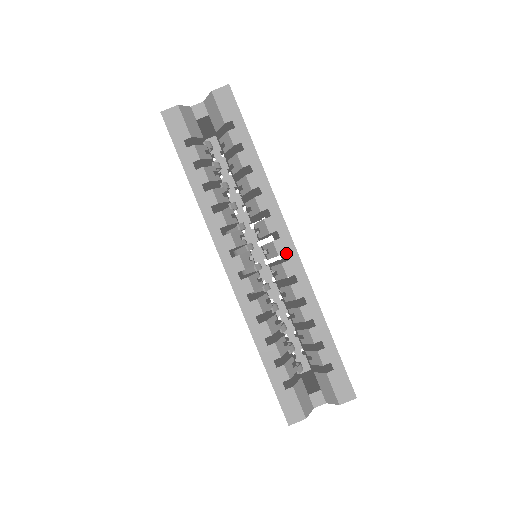
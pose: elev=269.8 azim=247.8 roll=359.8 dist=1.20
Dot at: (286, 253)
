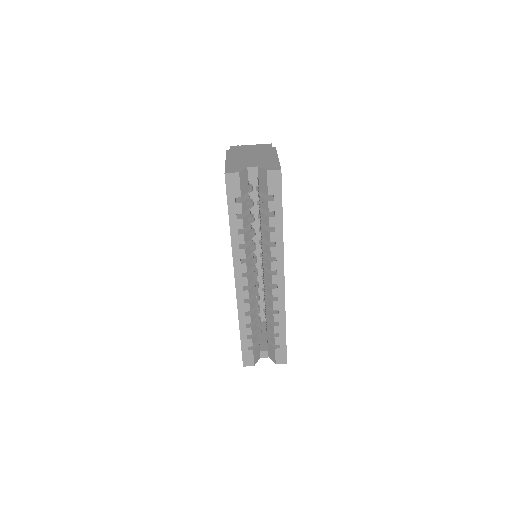
Dot at: (277, 284)
